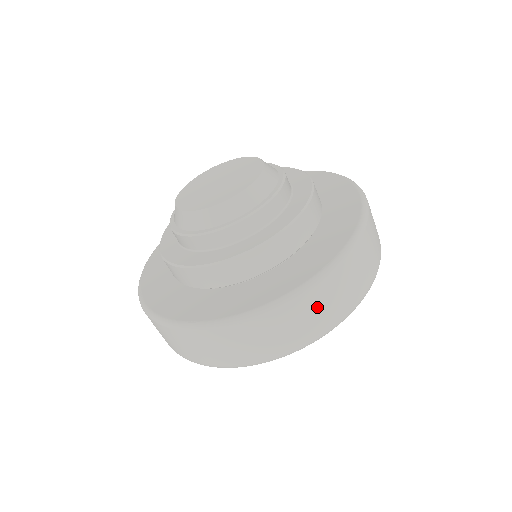
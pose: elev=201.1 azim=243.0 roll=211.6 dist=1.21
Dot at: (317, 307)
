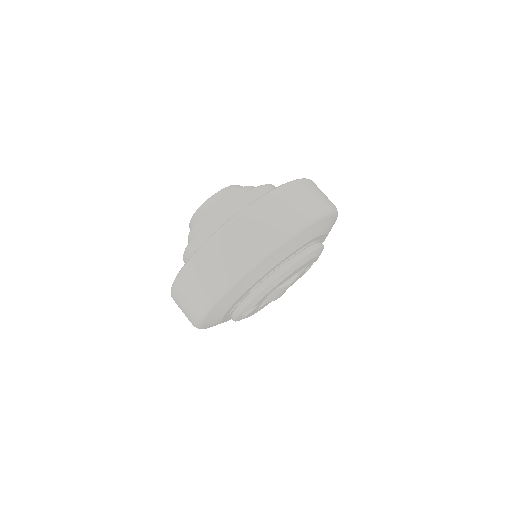
Dot at: (213, 261)
